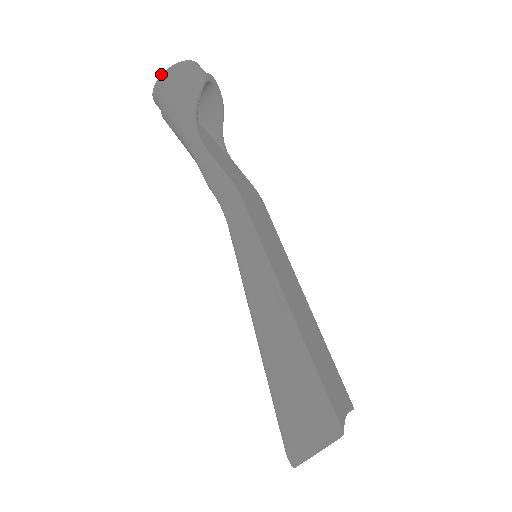
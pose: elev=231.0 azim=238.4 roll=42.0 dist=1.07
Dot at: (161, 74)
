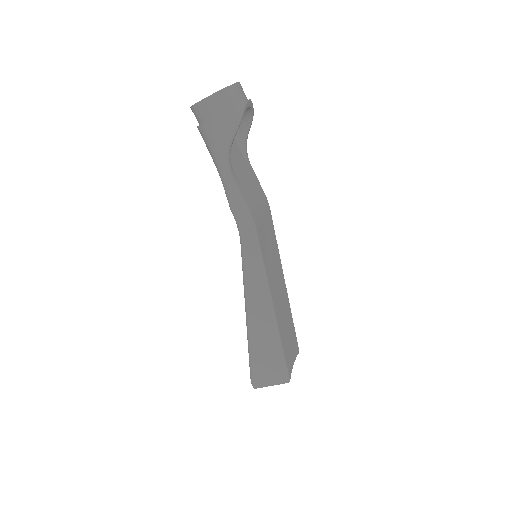
Dot at: occluded
